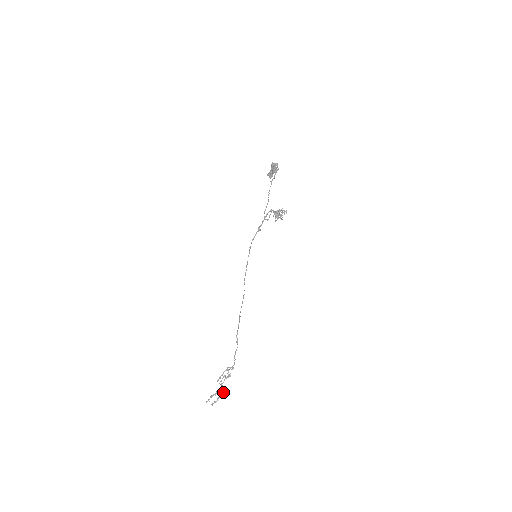
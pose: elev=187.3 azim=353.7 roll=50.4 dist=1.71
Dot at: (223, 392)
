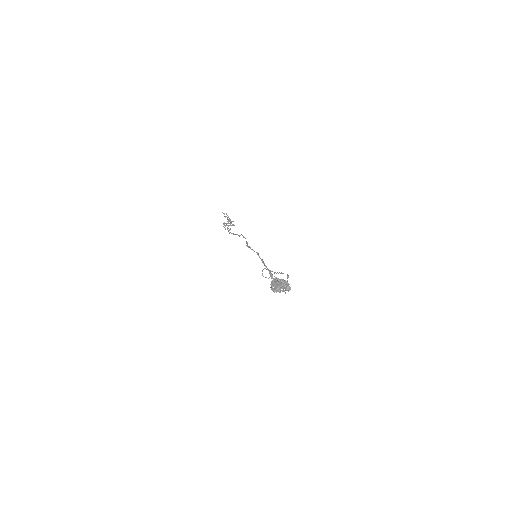
Dot at: (232, 224)
